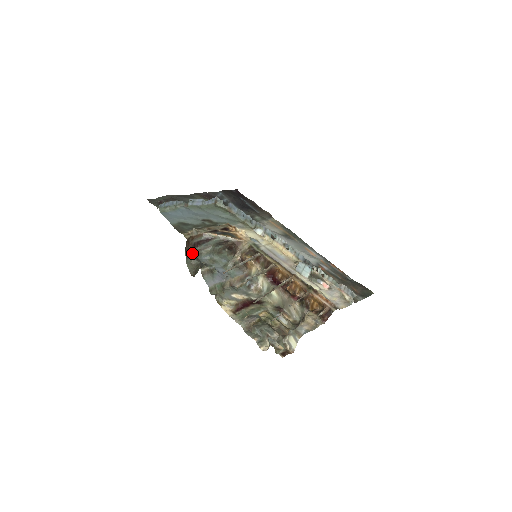
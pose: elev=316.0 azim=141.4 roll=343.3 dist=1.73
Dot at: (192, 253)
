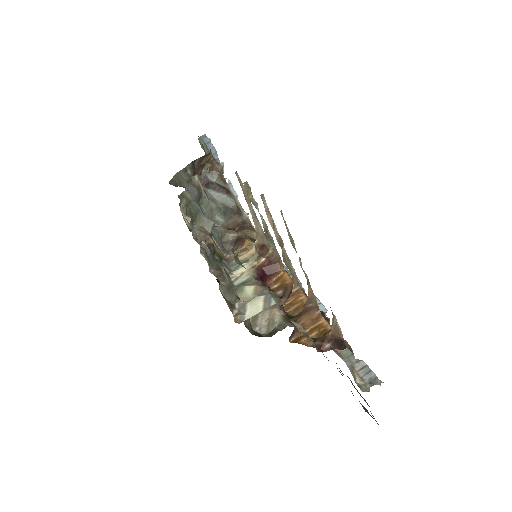
Dot at: occluded
